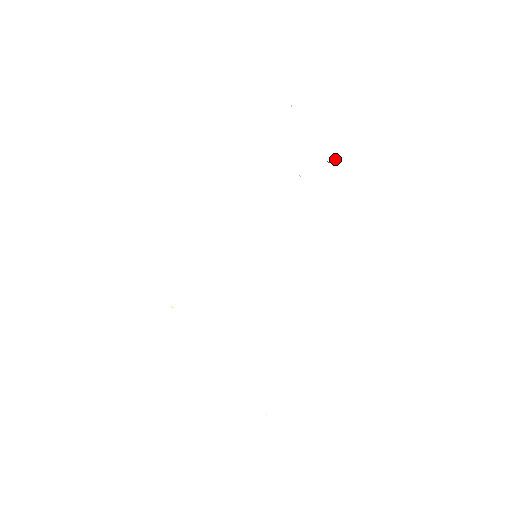
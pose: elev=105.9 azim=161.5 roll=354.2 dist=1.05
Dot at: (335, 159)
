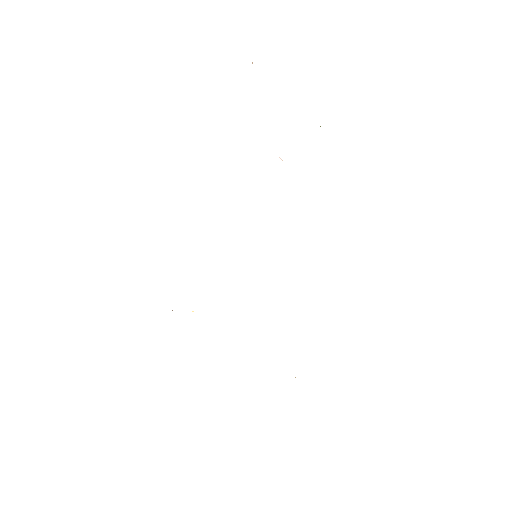
Dot at: occluded
